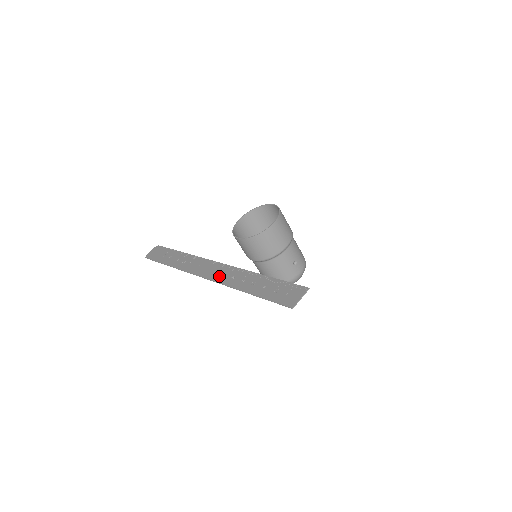
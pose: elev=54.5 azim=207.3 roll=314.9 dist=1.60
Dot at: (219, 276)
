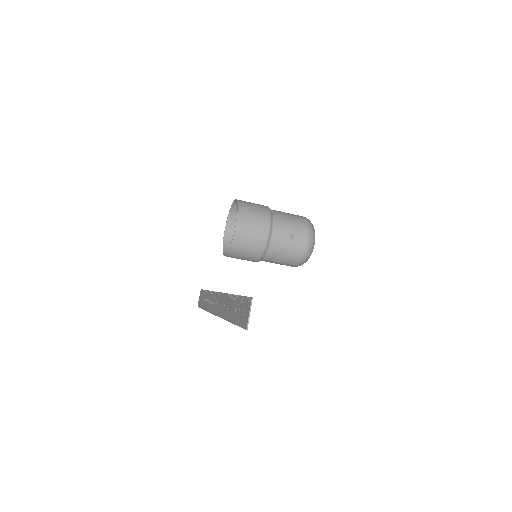
Dot at: (220, 309)
